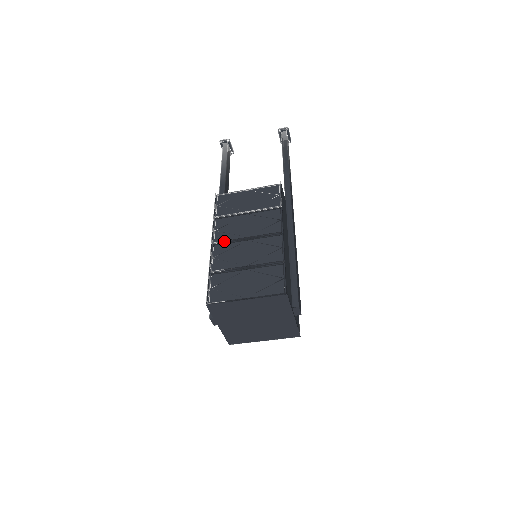
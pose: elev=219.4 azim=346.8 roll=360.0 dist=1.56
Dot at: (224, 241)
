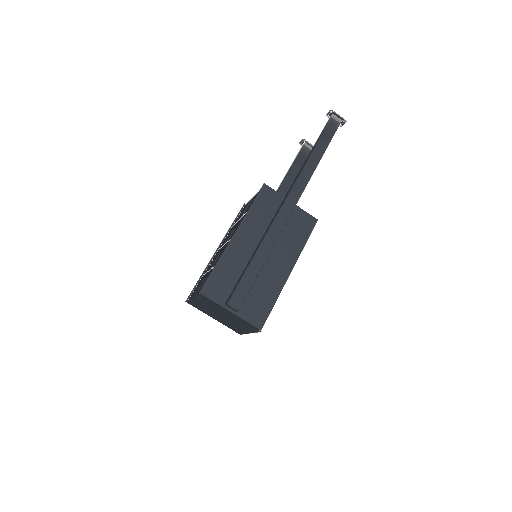
Dot at: (220, 248)
